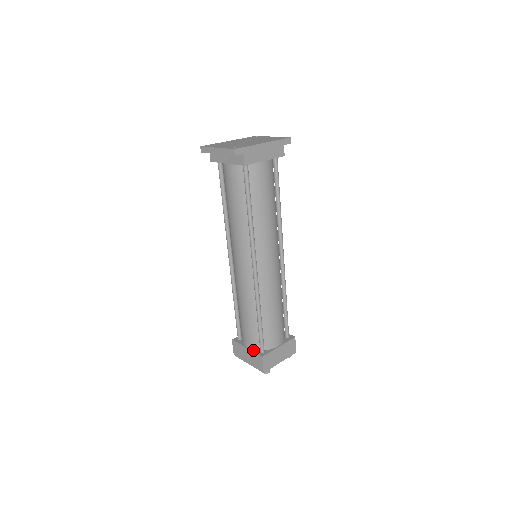
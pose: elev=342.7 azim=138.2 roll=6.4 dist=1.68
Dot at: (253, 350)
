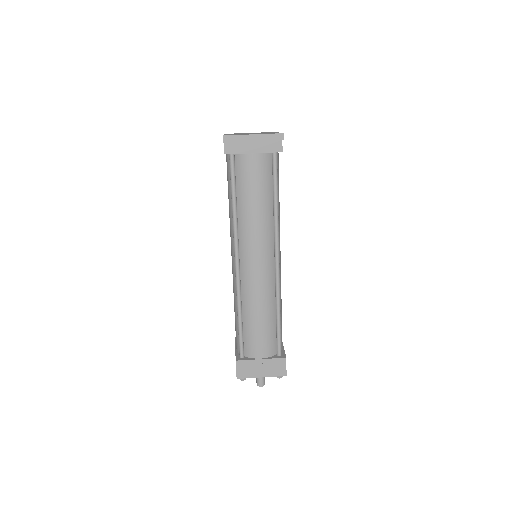
Dot at: (270, 357)
